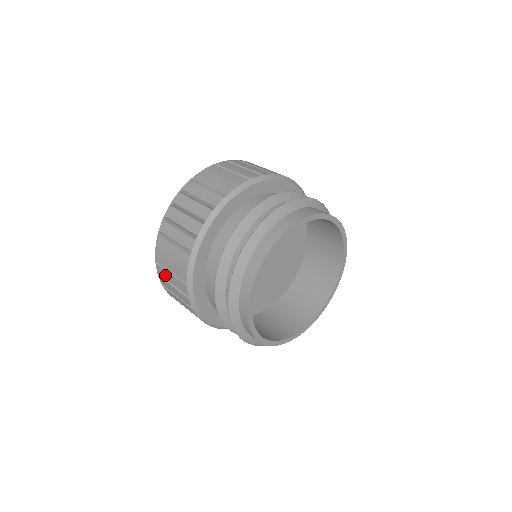
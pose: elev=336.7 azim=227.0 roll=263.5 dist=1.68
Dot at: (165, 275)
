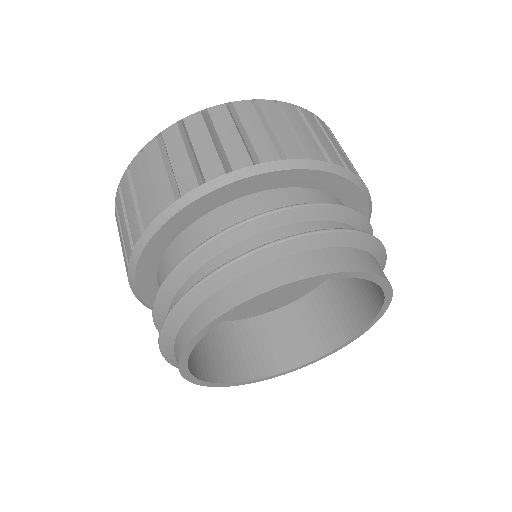
Dot at: (118, 228)
